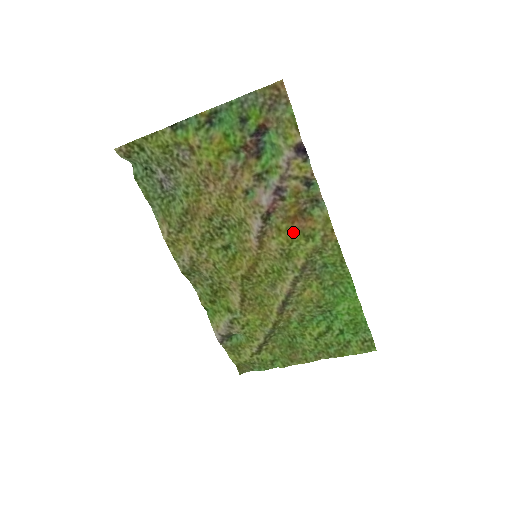
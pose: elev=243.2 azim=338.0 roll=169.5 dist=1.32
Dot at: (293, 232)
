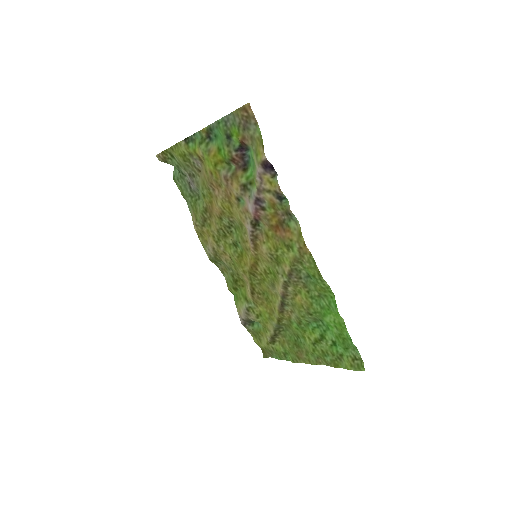
Dot at: (277, 240)
